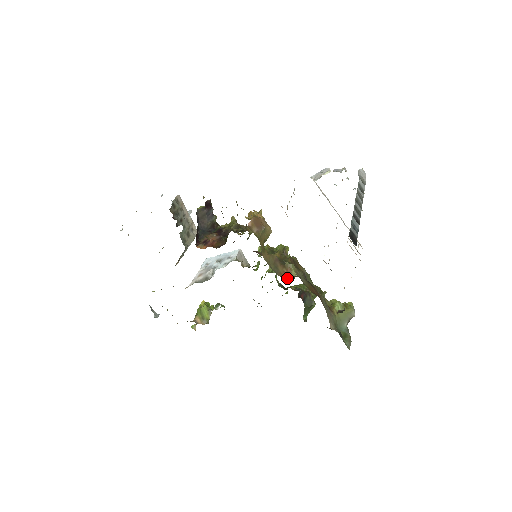
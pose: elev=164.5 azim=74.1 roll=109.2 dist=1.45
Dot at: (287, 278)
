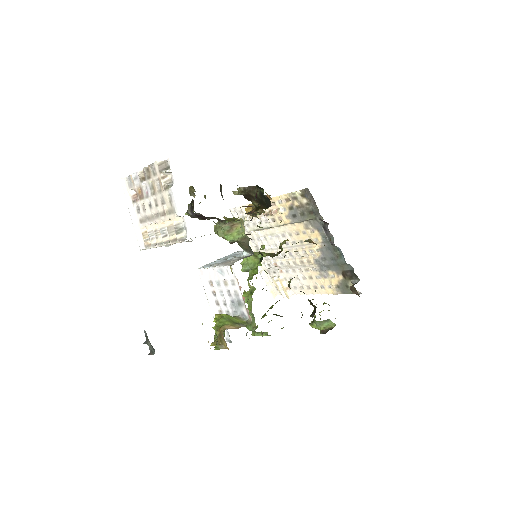
Dot at: occluded
